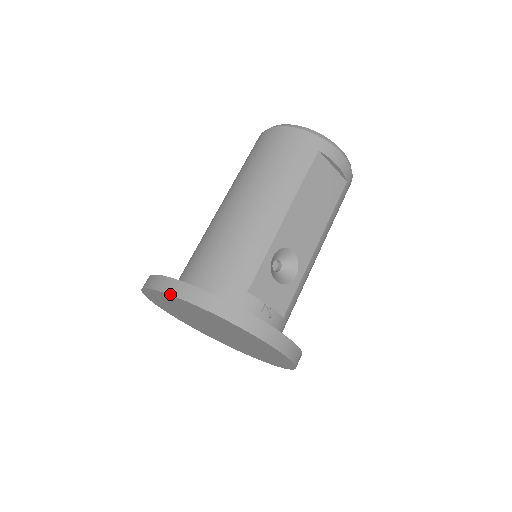
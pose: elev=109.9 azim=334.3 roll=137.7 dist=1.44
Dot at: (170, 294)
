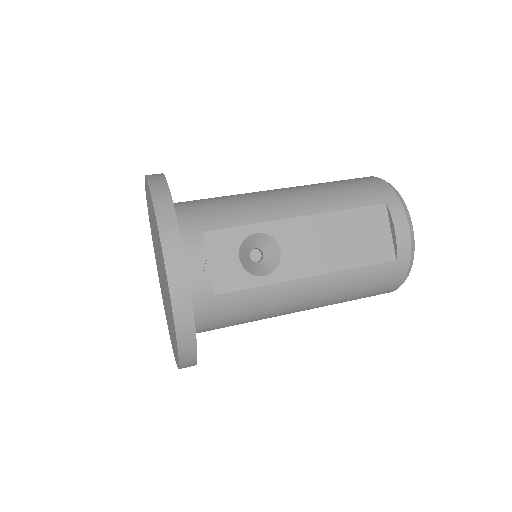
Dot at: (146, 176)
